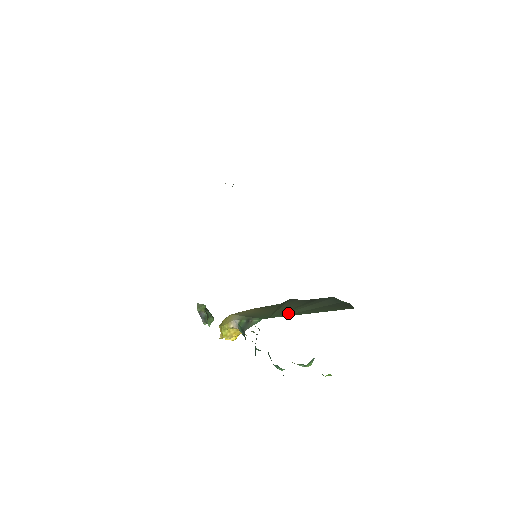
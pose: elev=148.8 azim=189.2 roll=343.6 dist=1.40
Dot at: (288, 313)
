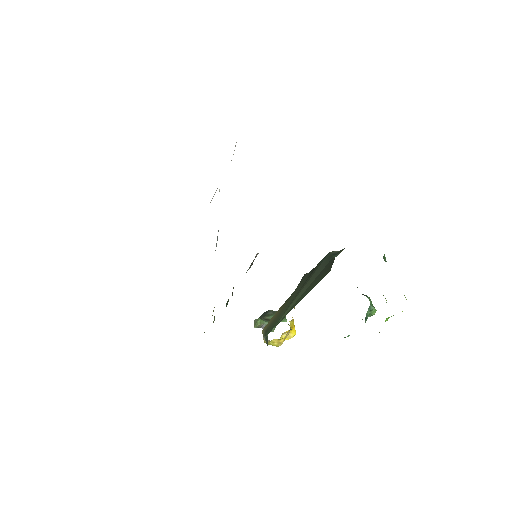
Dot at: (285, 312)
